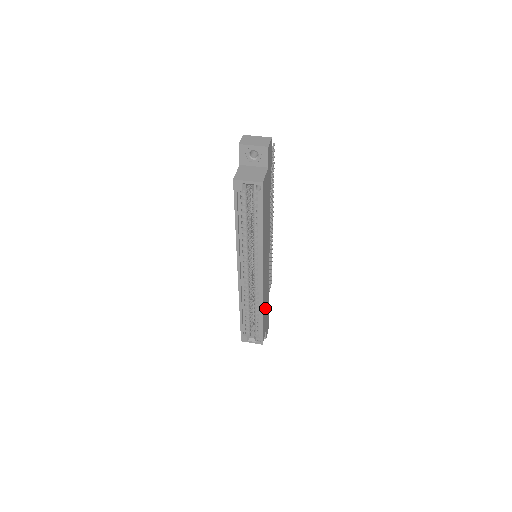
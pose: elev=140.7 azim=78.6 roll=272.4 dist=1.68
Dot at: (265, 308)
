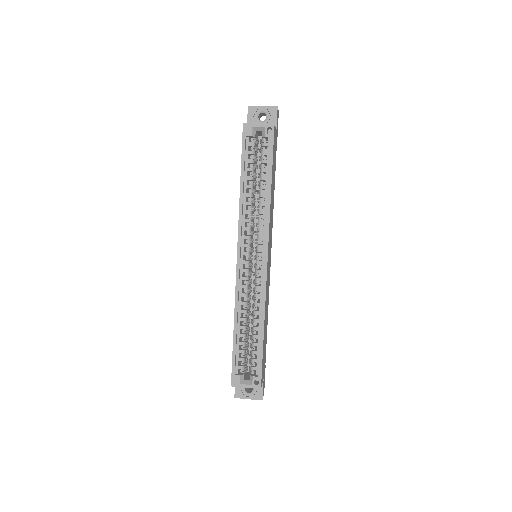
Dot at: (265, 332)
